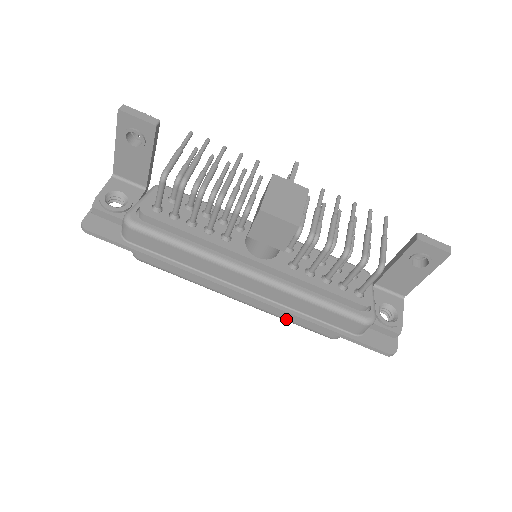
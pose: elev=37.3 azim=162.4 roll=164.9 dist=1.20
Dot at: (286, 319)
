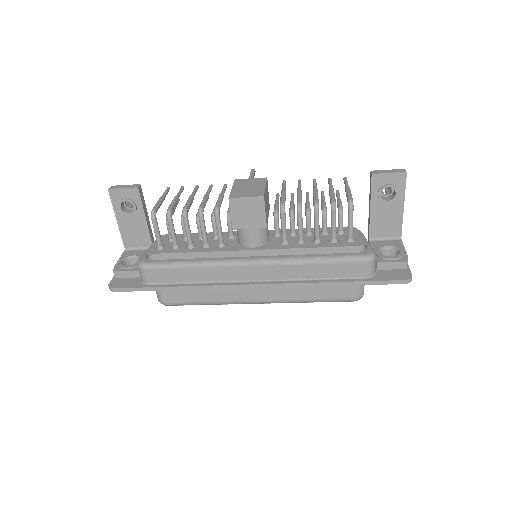
Dot at: (307, 299)
